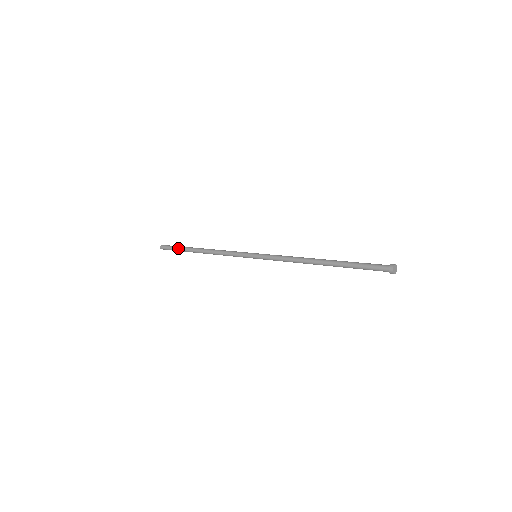
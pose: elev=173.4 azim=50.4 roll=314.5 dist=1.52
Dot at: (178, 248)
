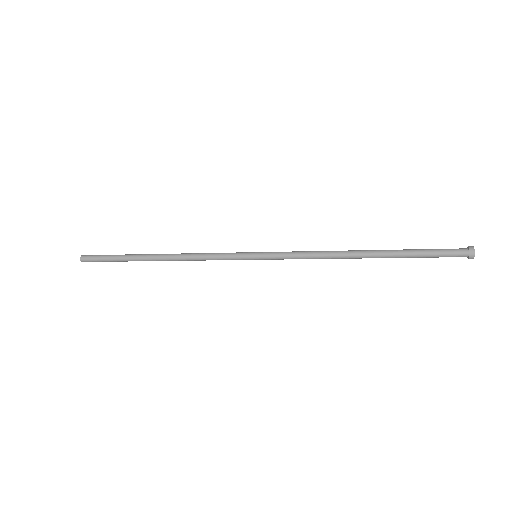
Dot at: (116, 257)
